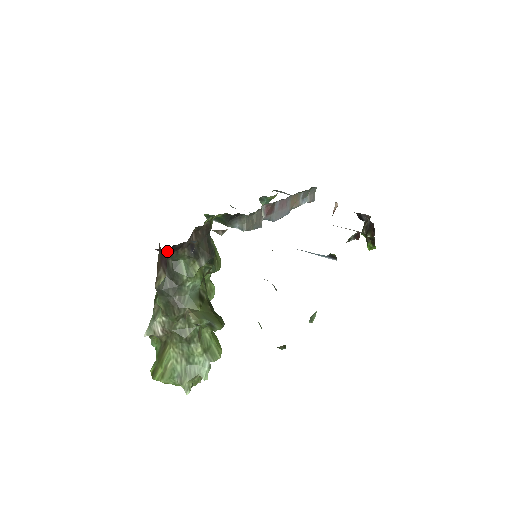
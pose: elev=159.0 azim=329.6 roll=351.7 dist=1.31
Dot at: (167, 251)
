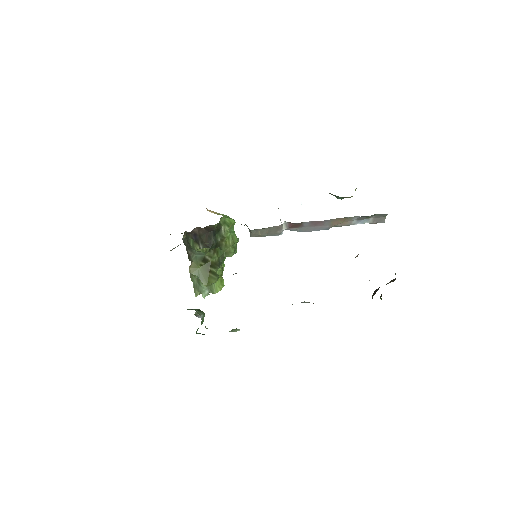
Dot at: occluded
